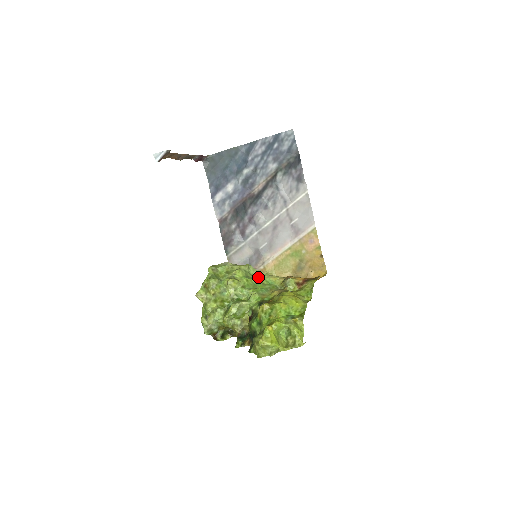
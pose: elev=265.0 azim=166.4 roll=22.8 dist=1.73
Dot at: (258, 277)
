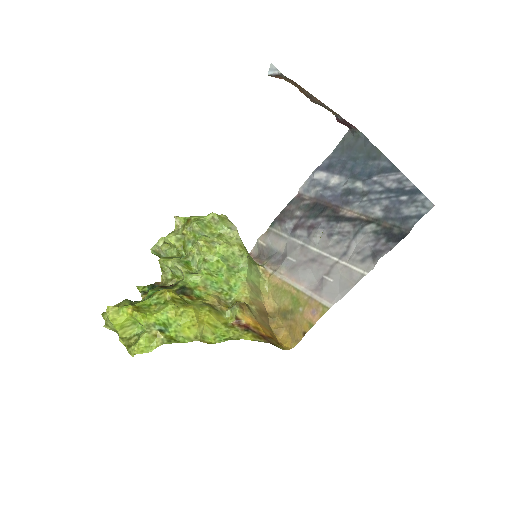
Dot at: (237, 272)
